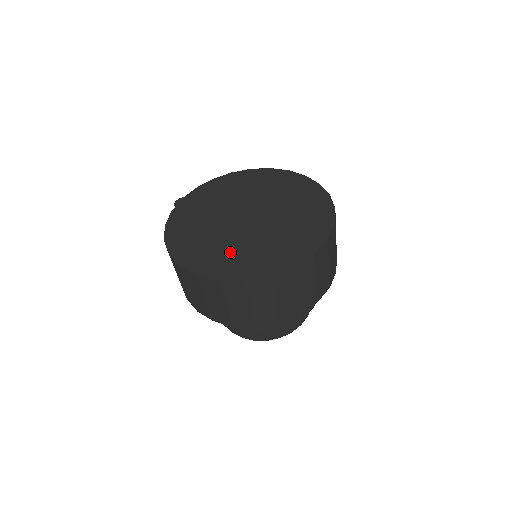
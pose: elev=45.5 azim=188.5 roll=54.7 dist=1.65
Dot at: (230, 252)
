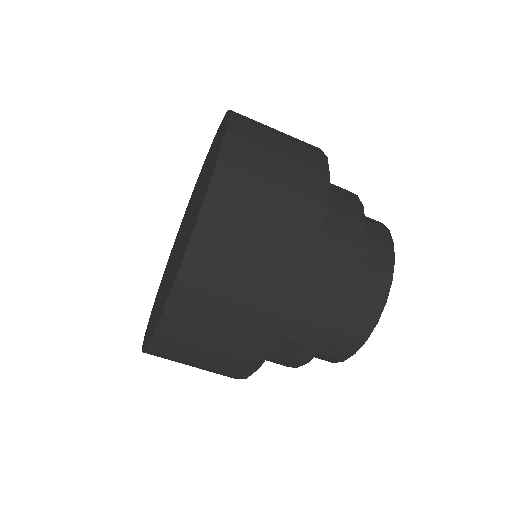
Dot at: (159, 299)
